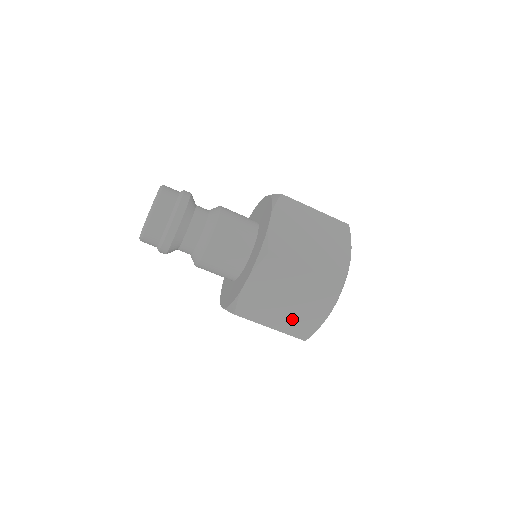
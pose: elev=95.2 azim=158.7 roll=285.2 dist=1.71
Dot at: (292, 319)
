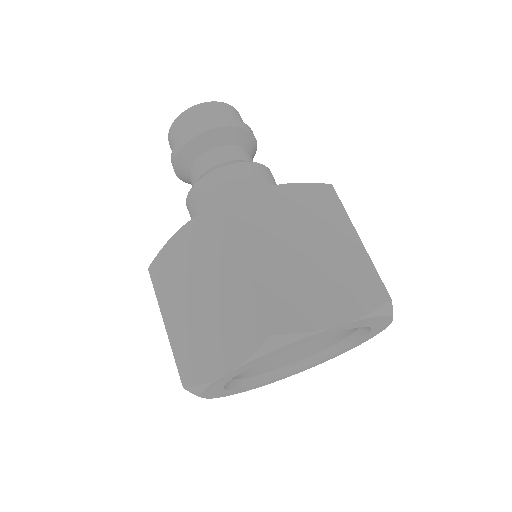
Dot at: (190, 334)
